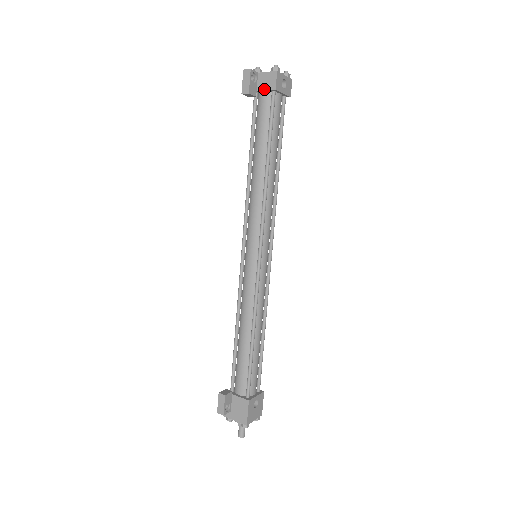
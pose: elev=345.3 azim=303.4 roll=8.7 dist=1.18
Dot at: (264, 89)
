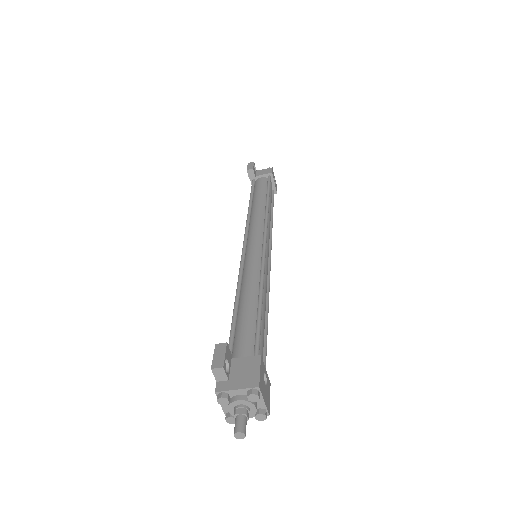
Dot at: (262, 174)
